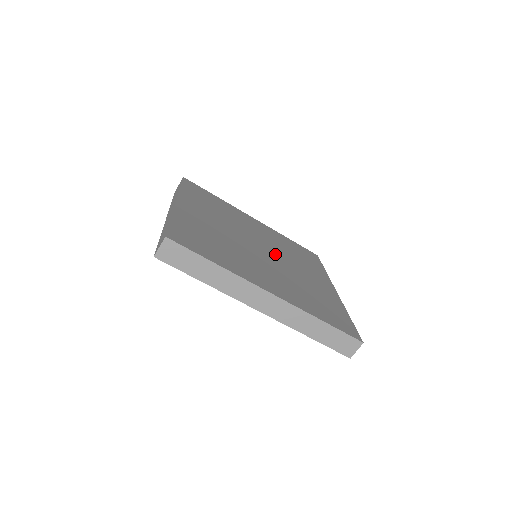
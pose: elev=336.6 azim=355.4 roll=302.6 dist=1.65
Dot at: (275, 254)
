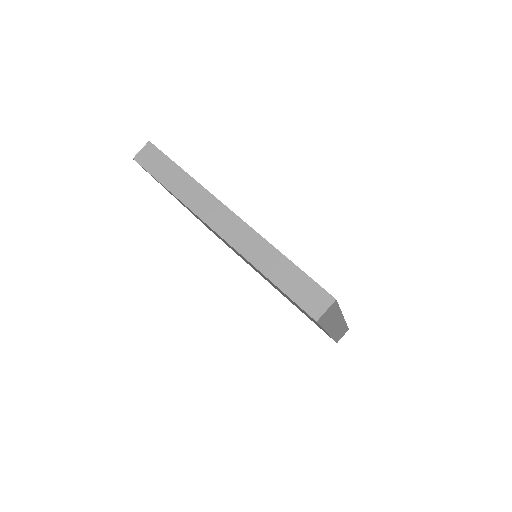
Dot at: occluded
